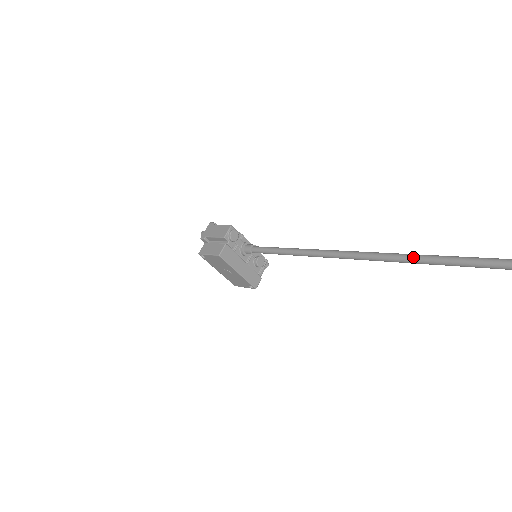
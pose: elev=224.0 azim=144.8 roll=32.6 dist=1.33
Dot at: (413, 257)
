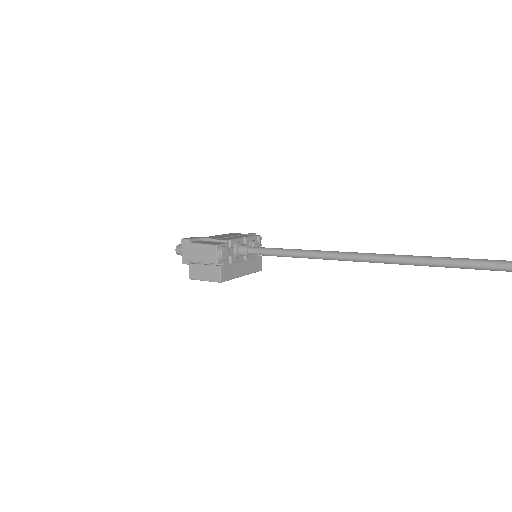
Dot at: (476, 266)
